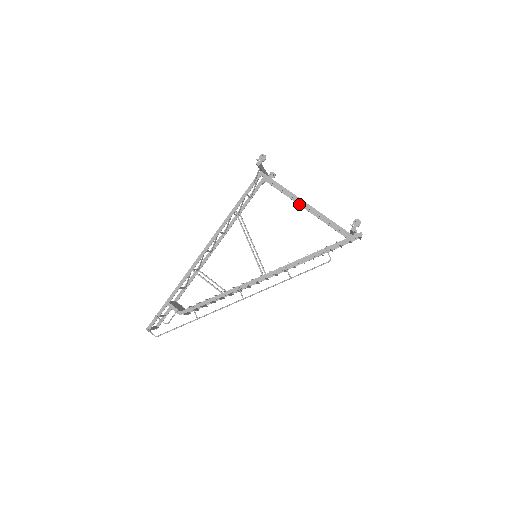
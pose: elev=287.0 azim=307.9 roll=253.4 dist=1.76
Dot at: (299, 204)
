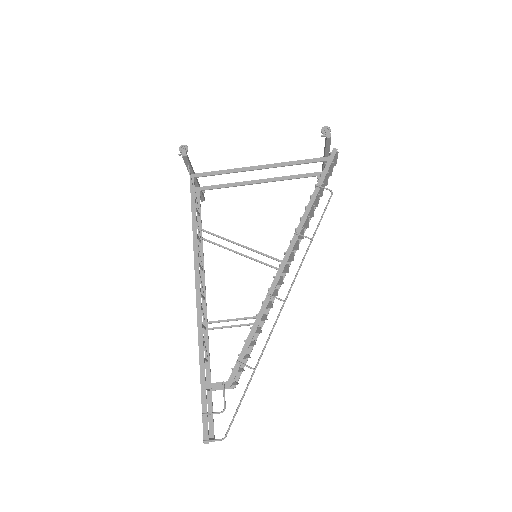
Dot at: (252, 183)
